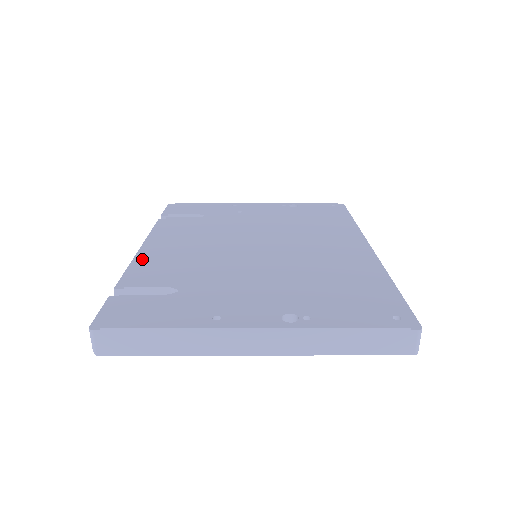
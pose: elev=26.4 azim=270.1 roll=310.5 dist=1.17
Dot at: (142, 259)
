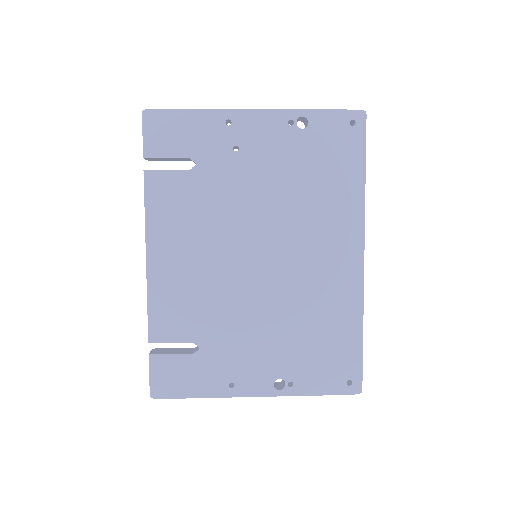
Dot at: (156, 290)
